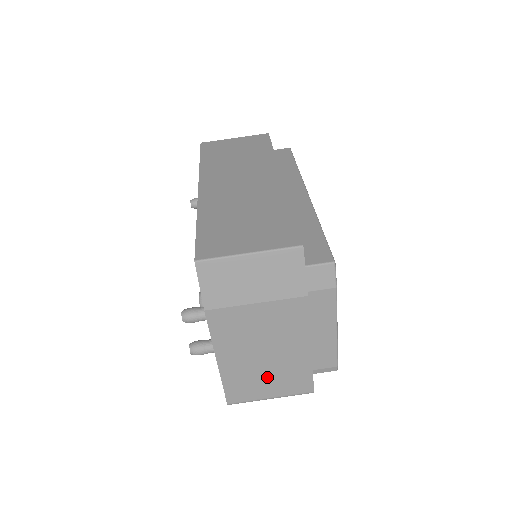
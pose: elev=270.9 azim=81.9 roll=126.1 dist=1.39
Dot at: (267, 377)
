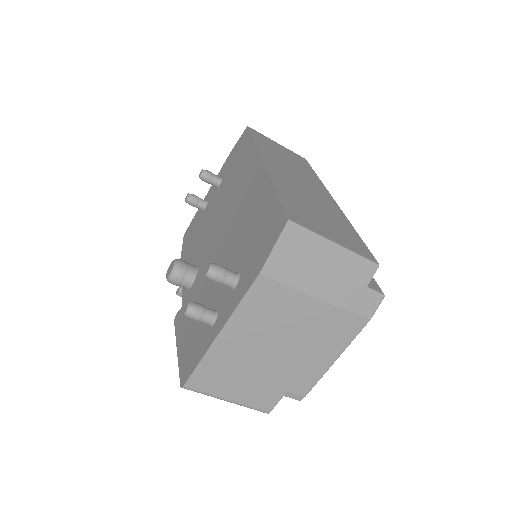
Dot at: (246, 375)
